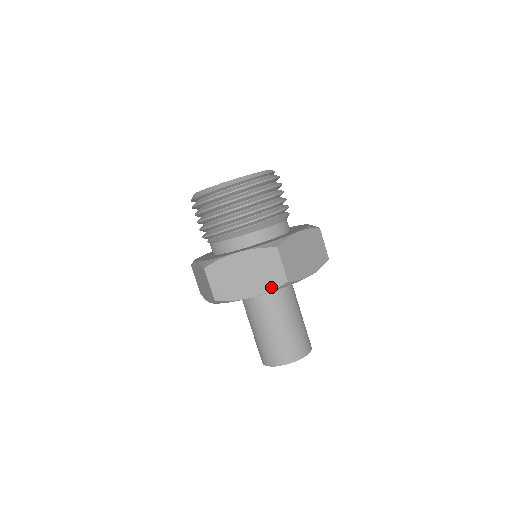
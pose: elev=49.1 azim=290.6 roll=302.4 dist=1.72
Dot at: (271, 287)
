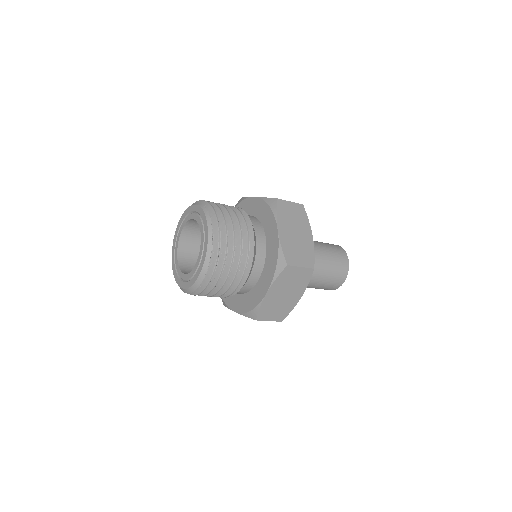
Dot at: occluded
